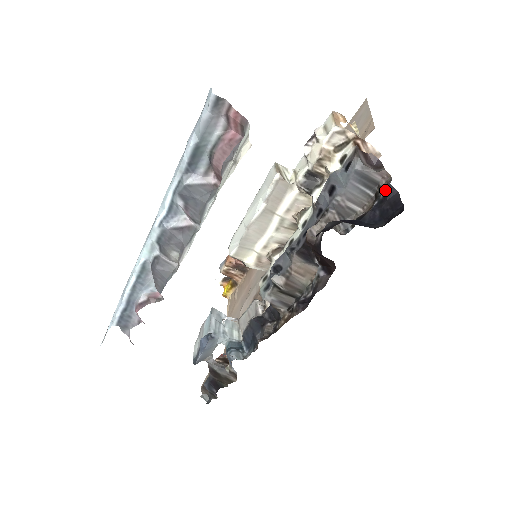
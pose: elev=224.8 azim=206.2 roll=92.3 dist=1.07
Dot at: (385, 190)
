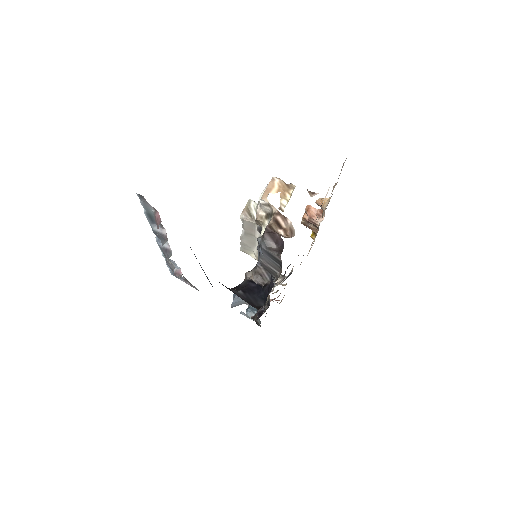
Dot at: occluded
